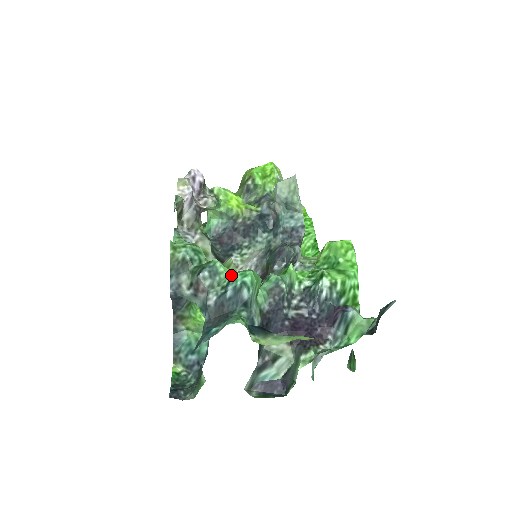
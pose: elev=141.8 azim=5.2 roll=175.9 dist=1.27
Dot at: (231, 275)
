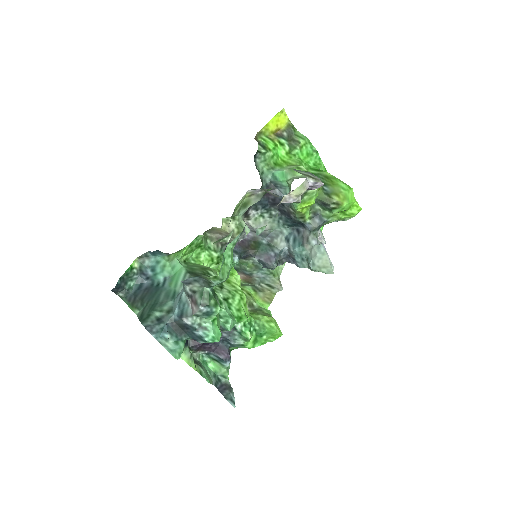
Dot at: (211, 327)
